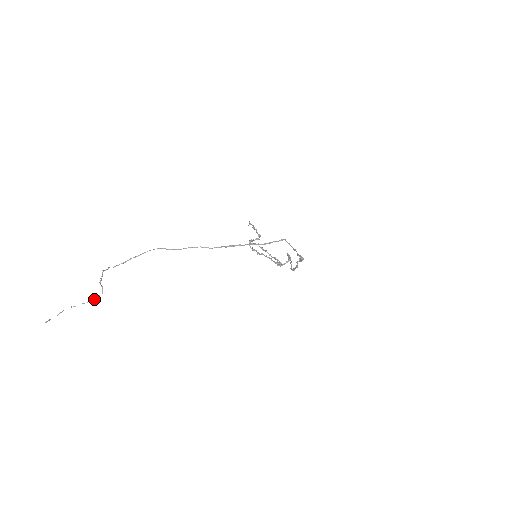
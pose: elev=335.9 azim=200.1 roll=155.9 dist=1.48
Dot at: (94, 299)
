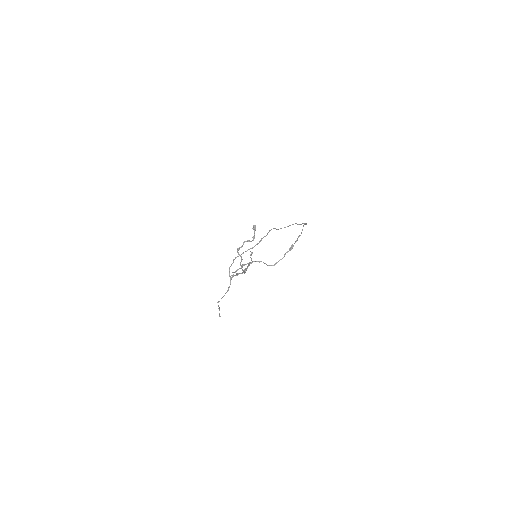
Dot at: (226, 292)
